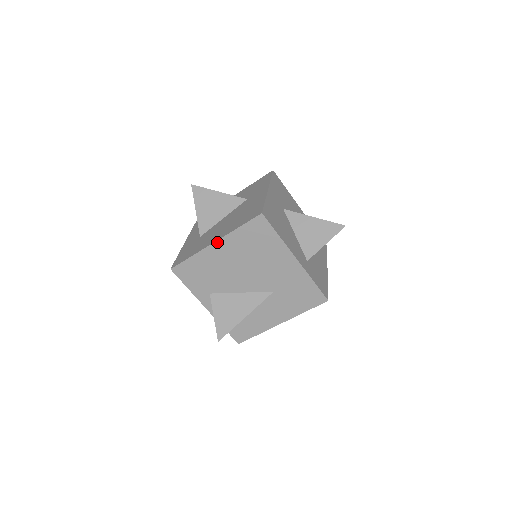
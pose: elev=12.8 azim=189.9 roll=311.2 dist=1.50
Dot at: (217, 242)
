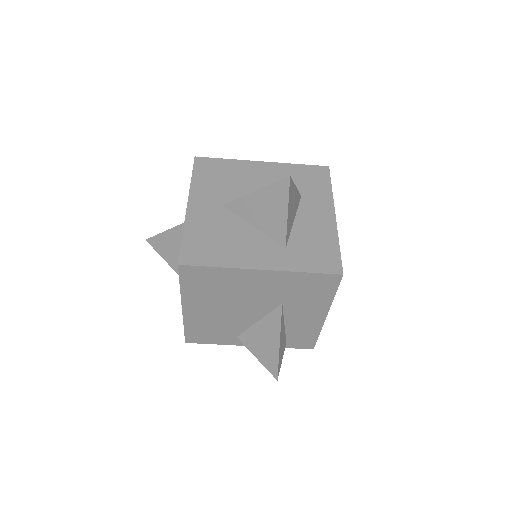
Dot at: (183, 307)
